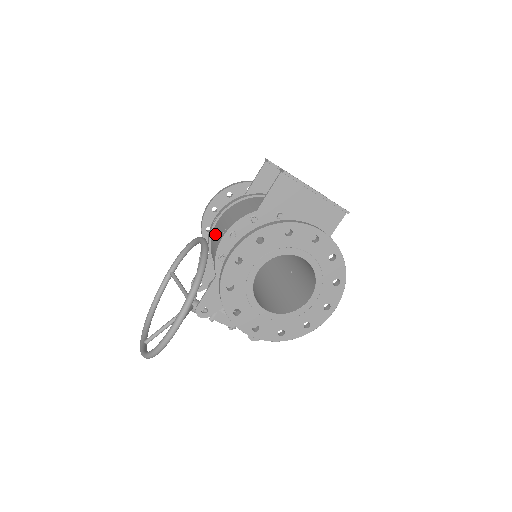
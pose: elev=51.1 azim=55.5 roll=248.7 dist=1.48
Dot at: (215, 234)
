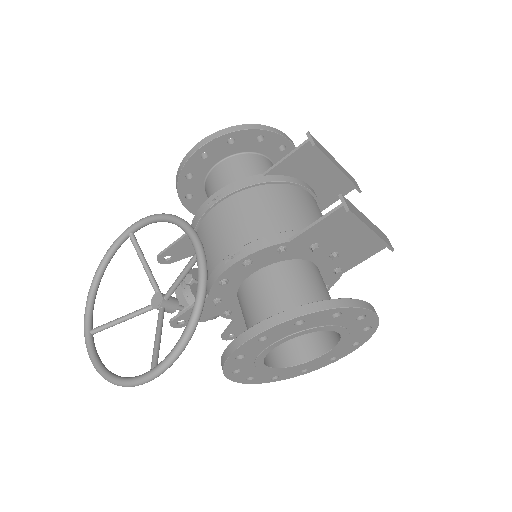
Dot at: (213, 229)
